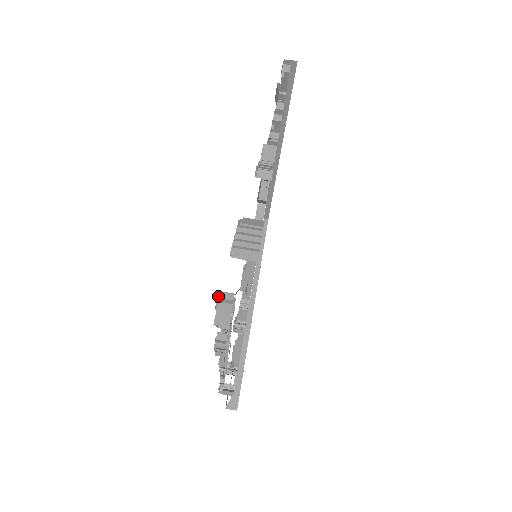
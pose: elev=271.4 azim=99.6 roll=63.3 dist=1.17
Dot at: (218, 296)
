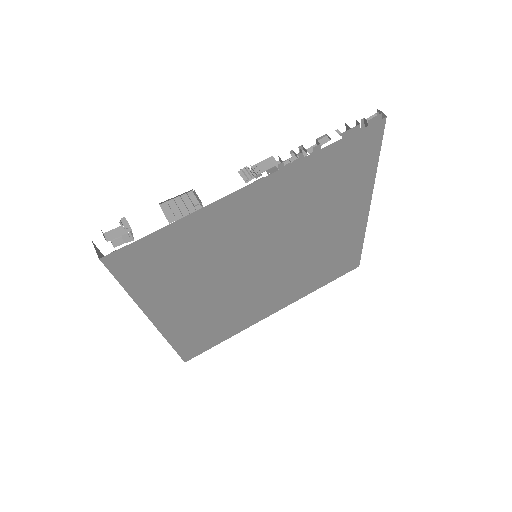
Dot at: (122, 220)
